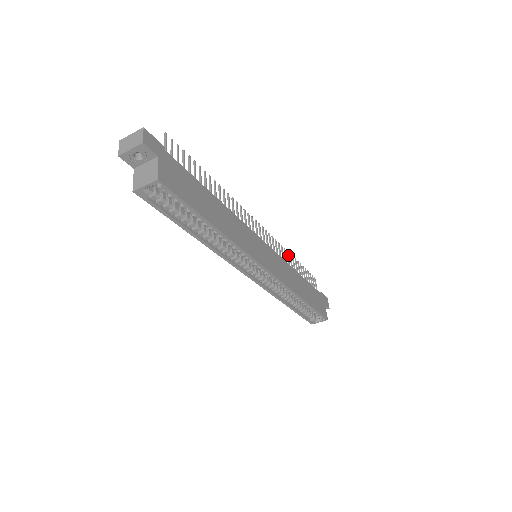
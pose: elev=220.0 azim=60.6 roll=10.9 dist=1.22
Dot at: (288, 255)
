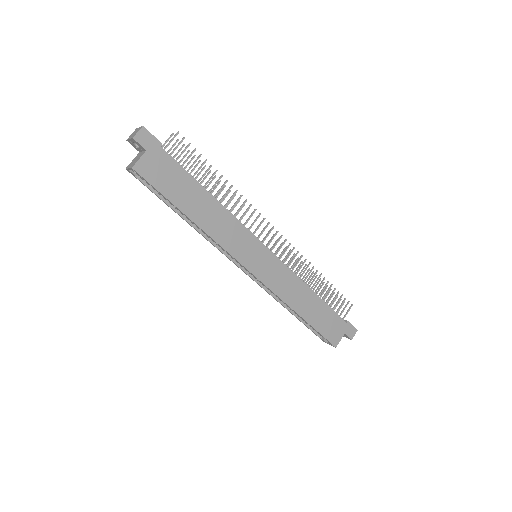
Dot at: (311, 271)
